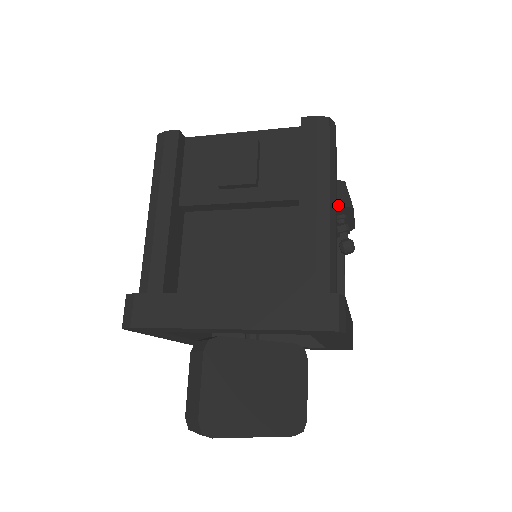
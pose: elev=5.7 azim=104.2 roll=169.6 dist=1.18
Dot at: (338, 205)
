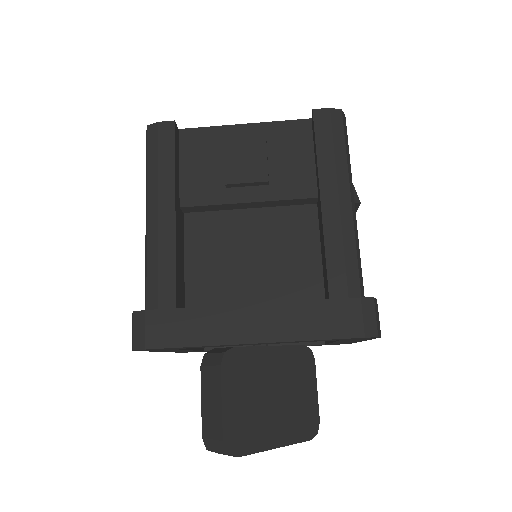
Dot at: occluded
